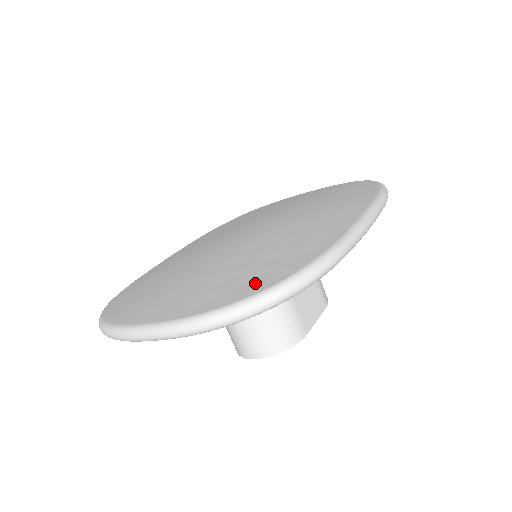
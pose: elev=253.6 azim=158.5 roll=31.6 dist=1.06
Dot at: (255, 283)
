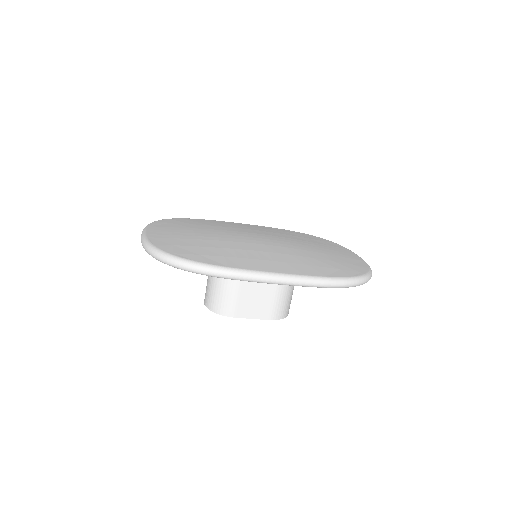
Dot at: (180, 251)
